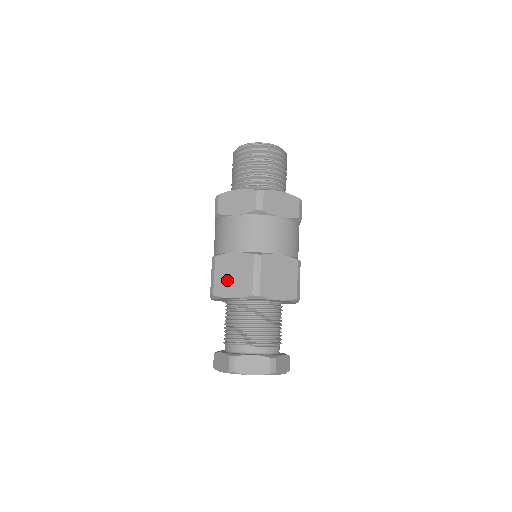
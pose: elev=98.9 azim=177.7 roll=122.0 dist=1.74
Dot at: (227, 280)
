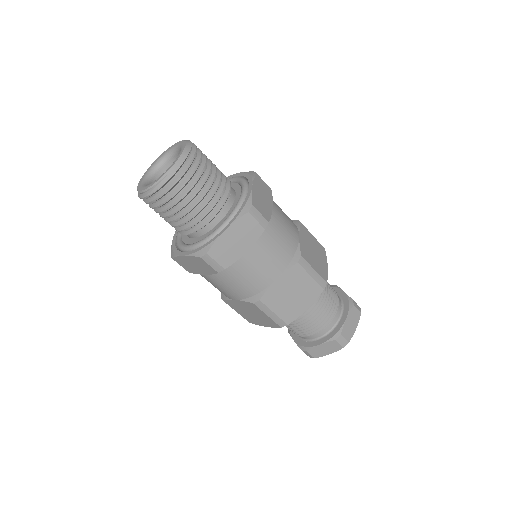
Dot at: (250, 316)
